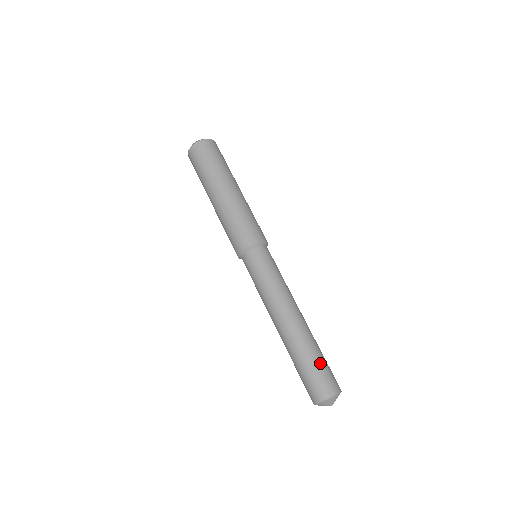
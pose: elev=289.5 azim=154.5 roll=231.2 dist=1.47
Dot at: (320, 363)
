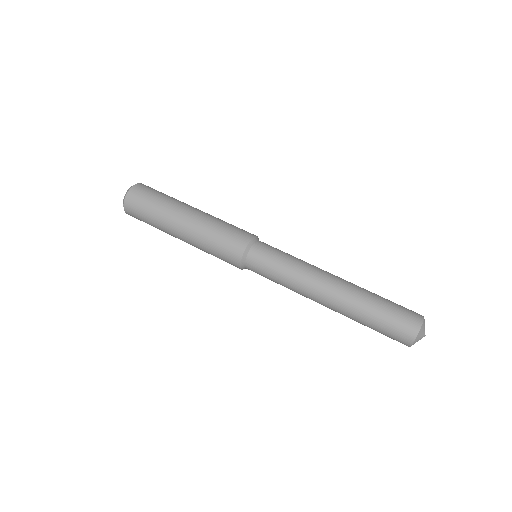
Dot at: (385, 310)
